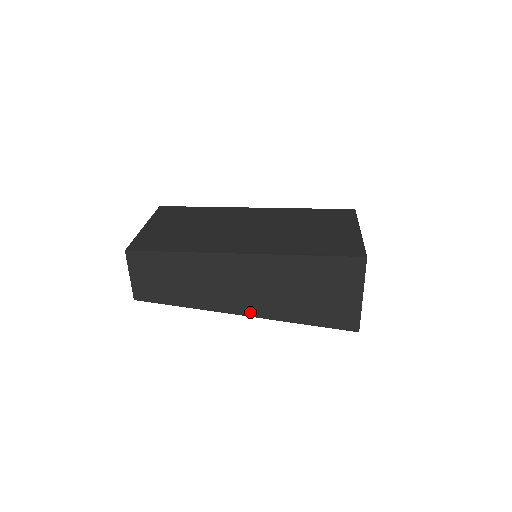
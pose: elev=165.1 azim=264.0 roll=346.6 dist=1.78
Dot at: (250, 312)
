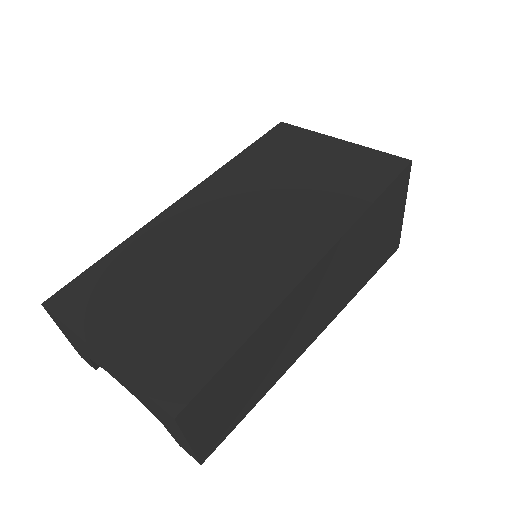
Dot at: (325, 324)
